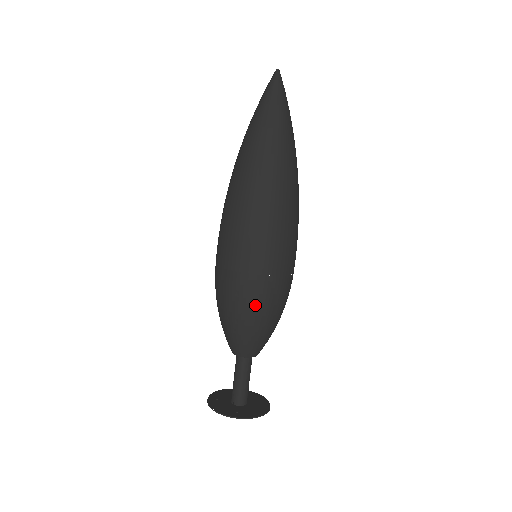
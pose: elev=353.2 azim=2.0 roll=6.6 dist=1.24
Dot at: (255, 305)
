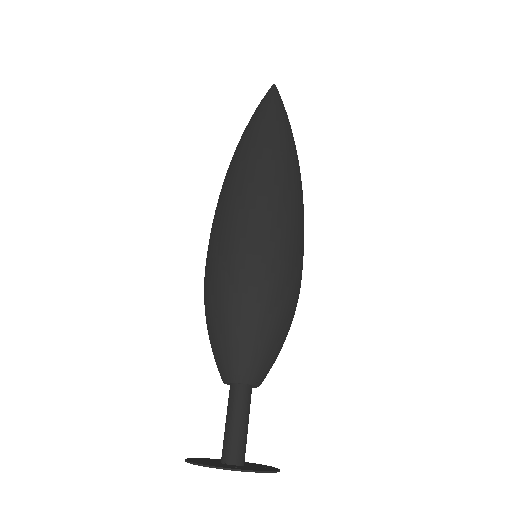
Dot at: (264, 297)
